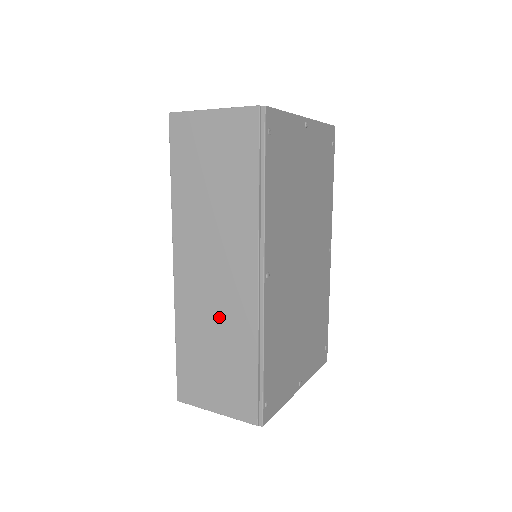
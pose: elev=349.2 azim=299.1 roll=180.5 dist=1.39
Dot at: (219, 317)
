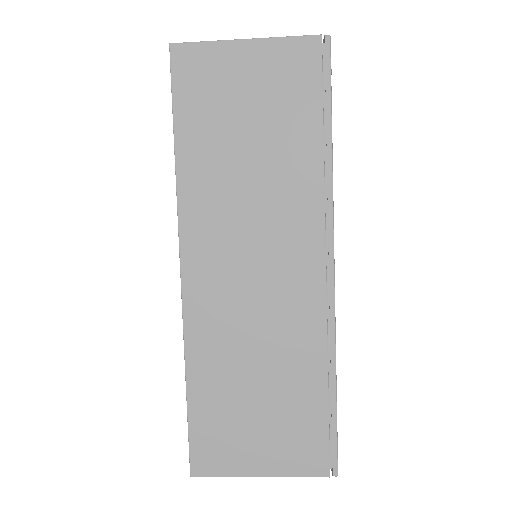
Dot at: (263, 334)
